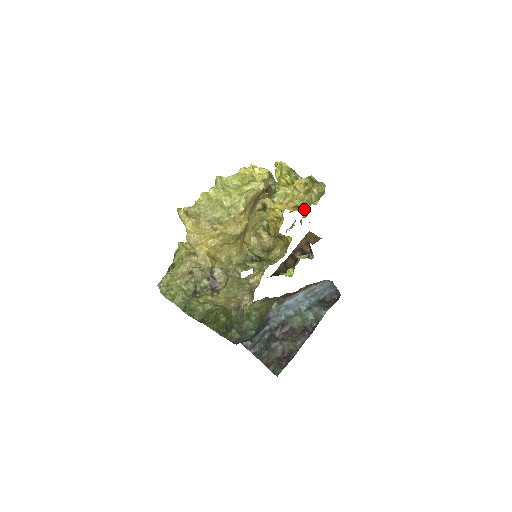
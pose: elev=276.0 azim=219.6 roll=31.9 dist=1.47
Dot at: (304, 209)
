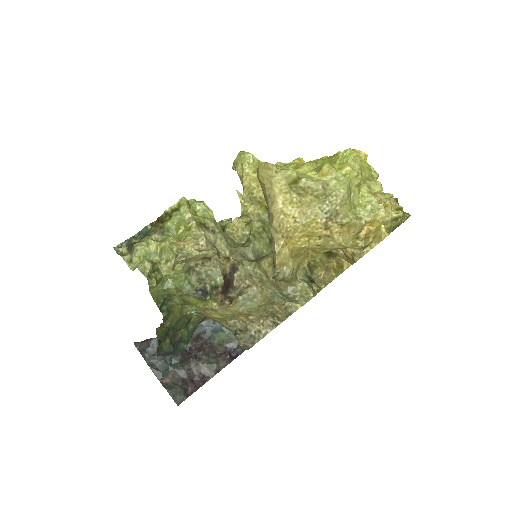
Dot at: occluded
